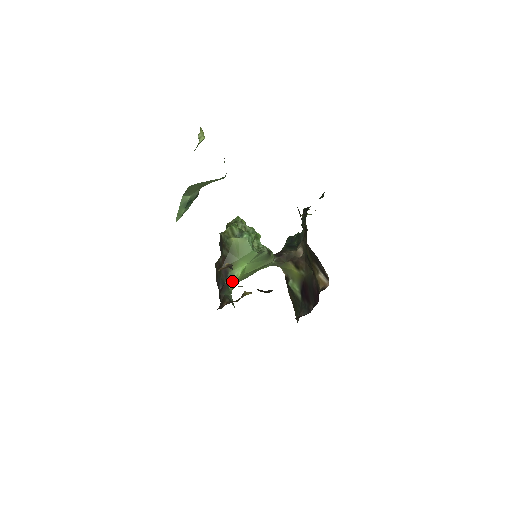
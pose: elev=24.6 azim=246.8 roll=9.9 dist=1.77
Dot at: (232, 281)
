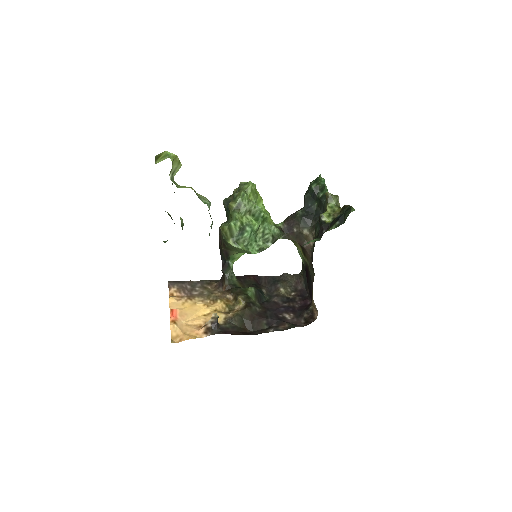
Dot at: (233, 260)
